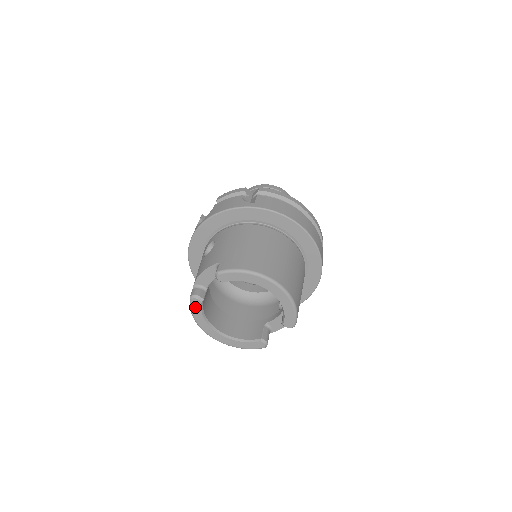
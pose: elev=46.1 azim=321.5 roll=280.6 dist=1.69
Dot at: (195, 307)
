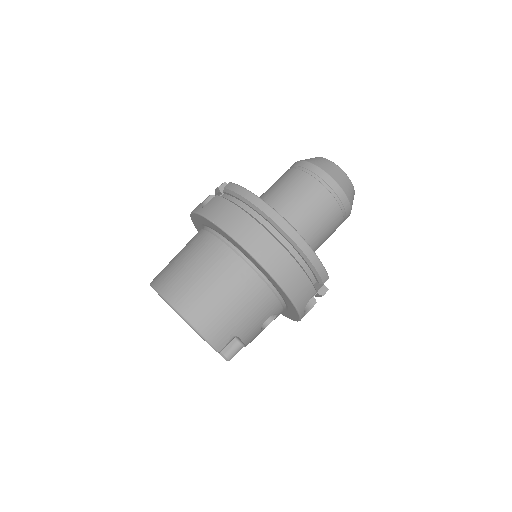
Dot at: occluded
